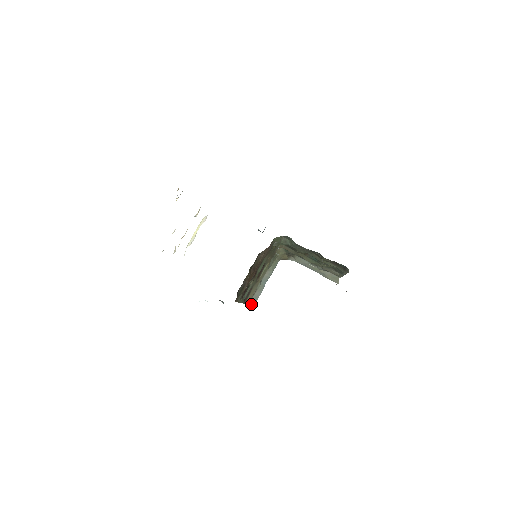
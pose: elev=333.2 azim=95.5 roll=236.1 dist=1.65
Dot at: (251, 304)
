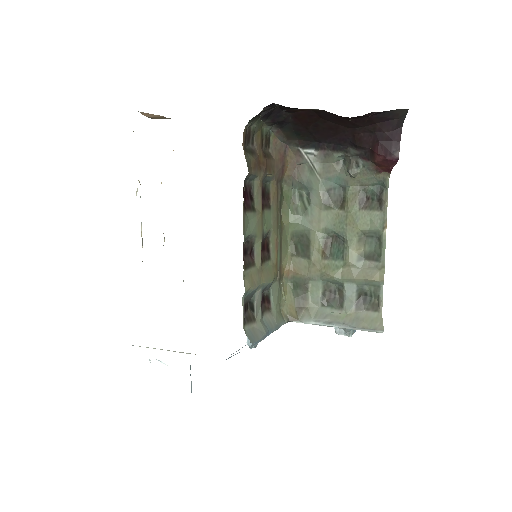
Dot at: occluded
